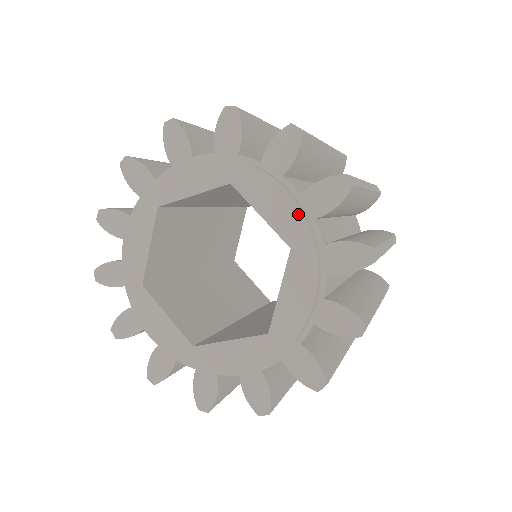
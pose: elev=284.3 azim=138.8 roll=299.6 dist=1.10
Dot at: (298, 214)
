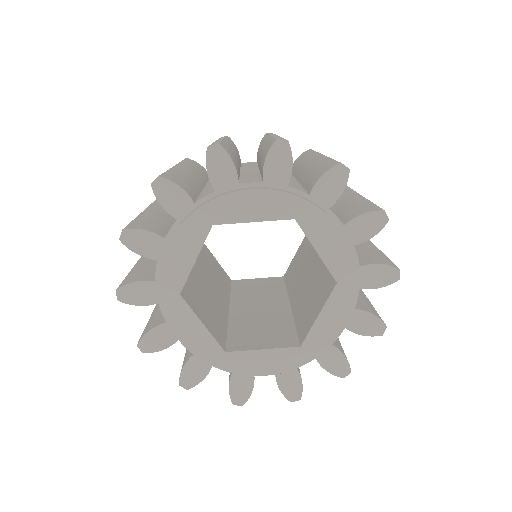
Dot at: (276, 194)
